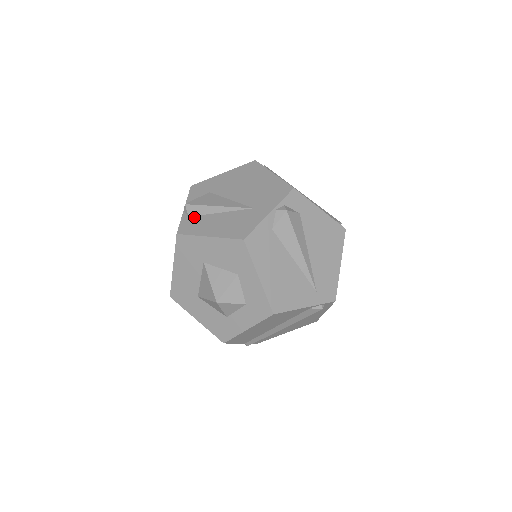
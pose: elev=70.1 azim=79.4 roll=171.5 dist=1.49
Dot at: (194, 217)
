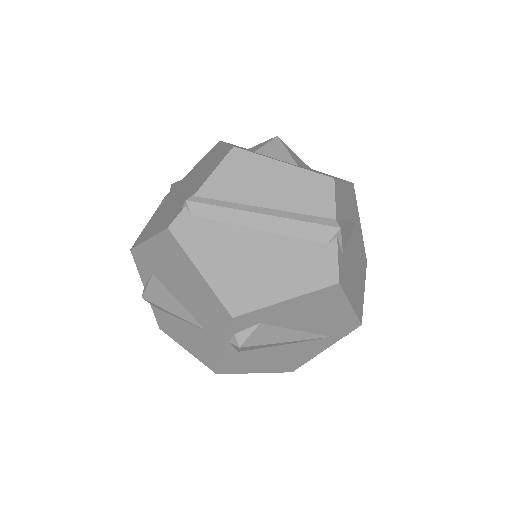
Dot at: (160, 312)
